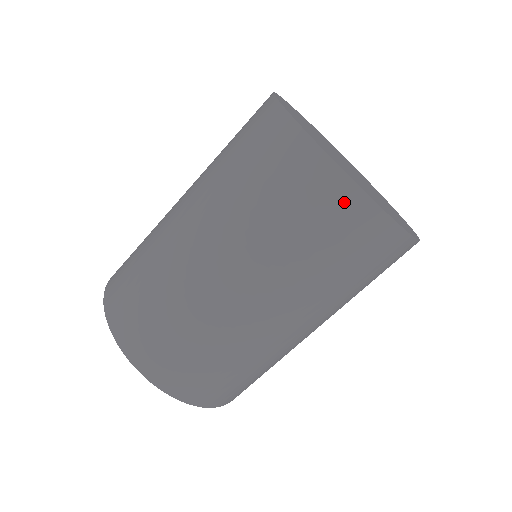
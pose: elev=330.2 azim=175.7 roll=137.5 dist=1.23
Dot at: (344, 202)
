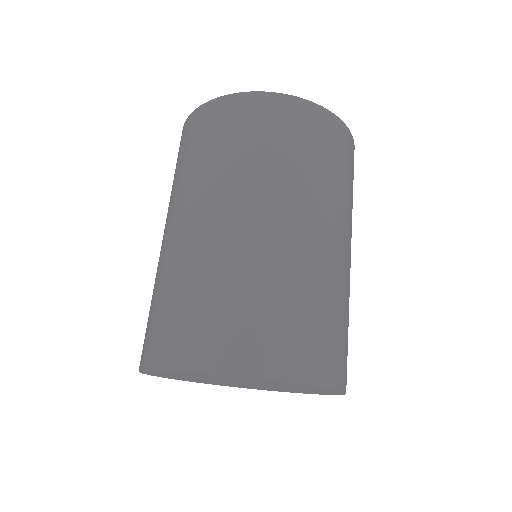
Dot at: (293, 110)
